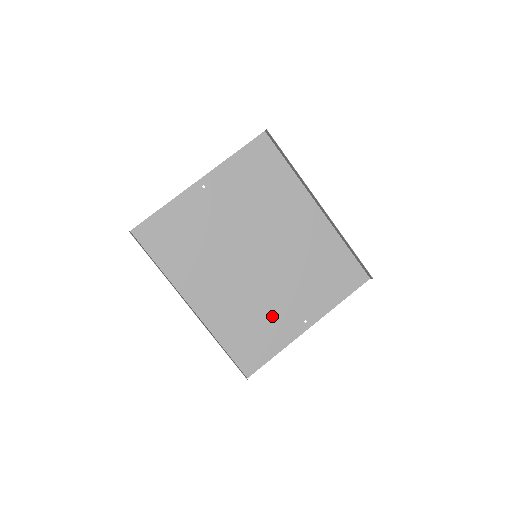
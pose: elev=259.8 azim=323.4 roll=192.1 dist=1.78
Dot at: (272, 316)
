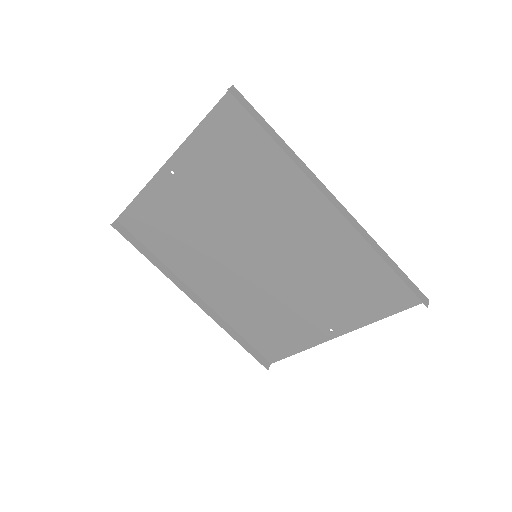
Dot at: (288, 318)
